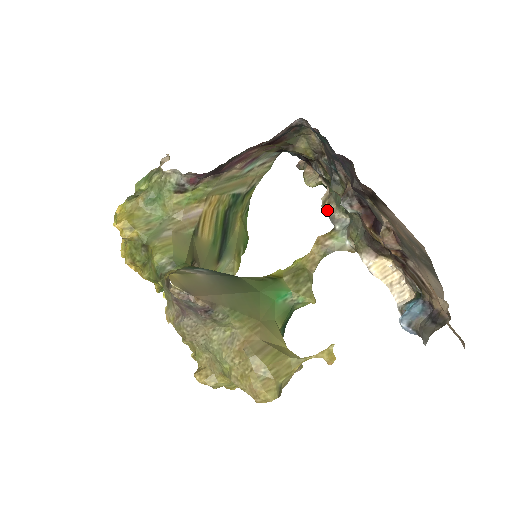
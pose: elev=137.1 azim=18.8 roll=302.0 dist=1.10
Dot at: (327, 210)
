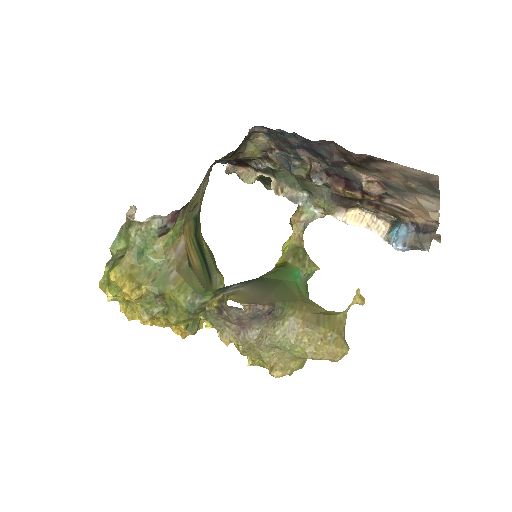
Dot at: (283, 195)
